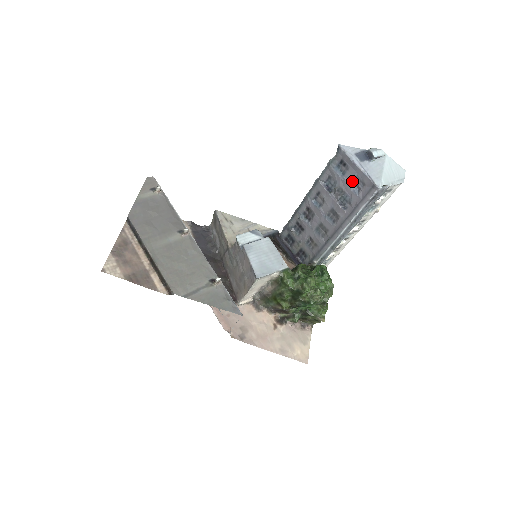
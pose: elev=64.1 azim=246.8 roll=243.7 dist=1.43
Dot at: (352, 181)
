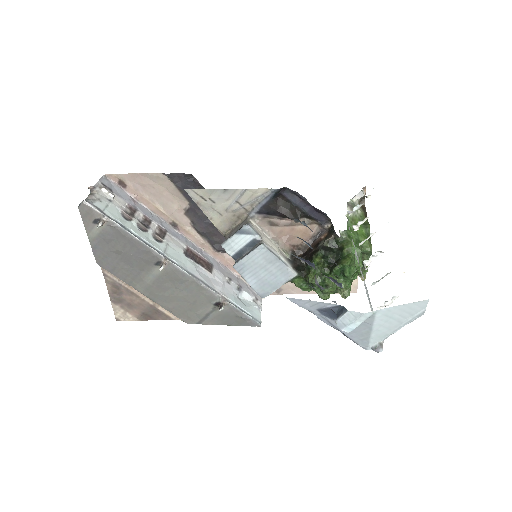
Dot at: occluded
